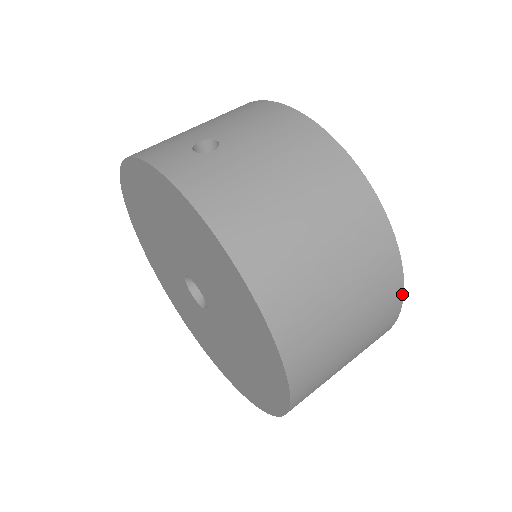
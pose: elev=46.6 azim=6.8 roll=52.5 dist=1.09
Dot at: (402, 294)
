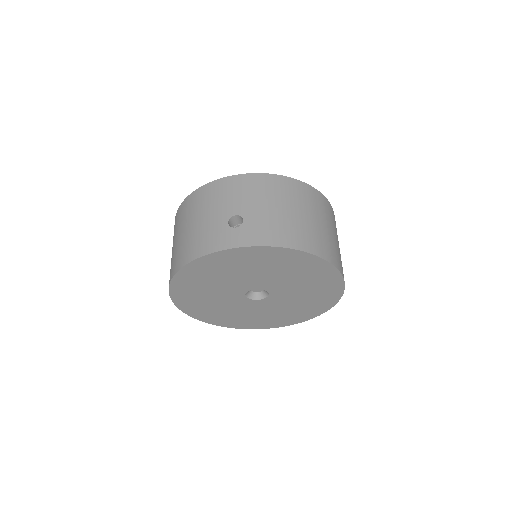
Dot at: occluded
